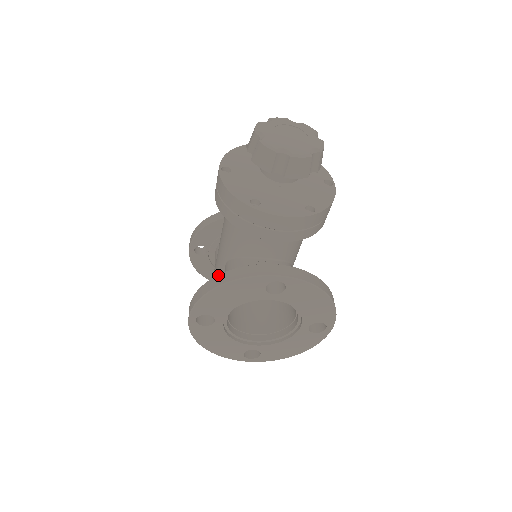
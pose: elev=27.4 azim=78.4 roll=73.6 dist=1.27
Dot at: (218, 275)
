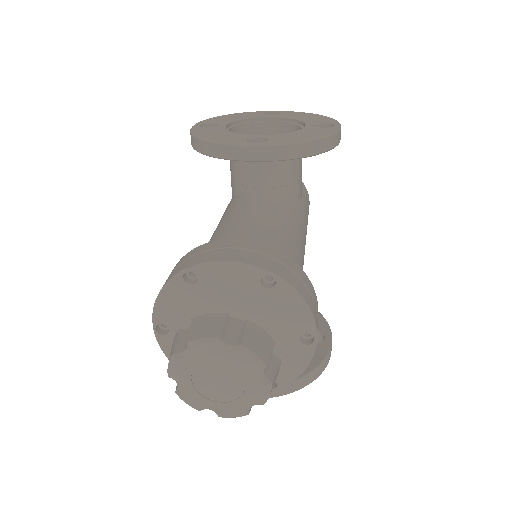
Dot at: occluded
